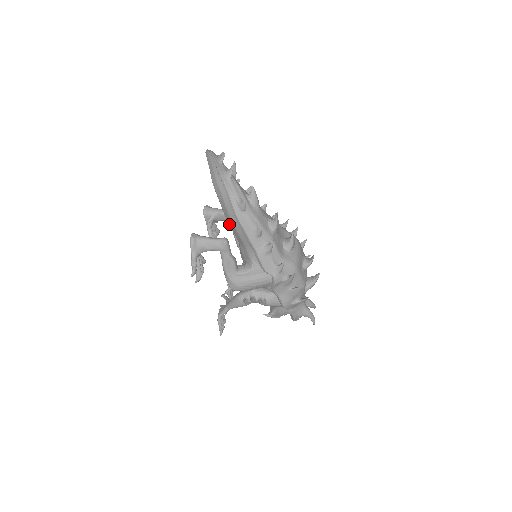
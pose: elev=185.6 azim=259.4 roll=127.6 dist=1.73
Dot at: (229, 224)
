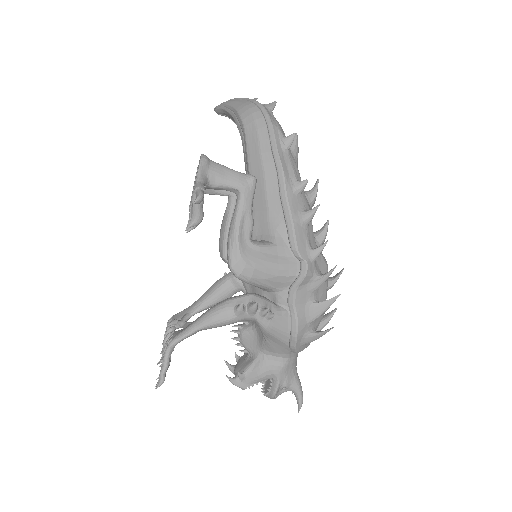
Dot at: occluded
